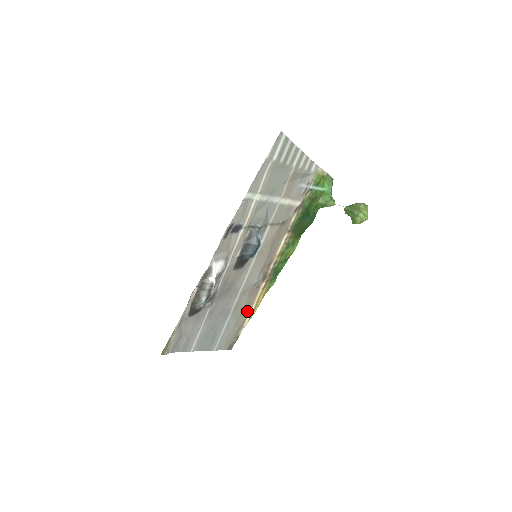
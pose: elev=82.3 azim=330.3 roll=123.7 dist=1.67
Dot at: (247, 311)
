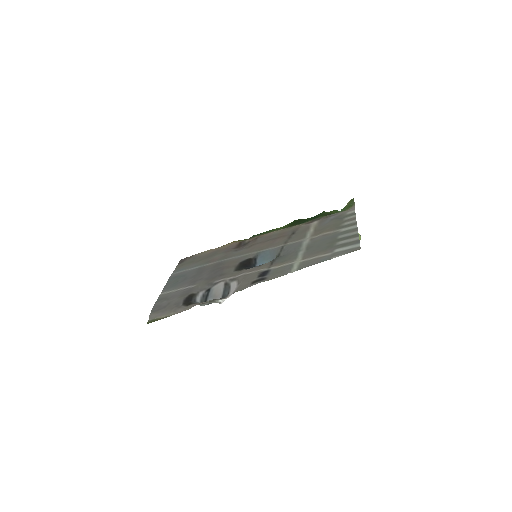
Dot at: (213, 252)
